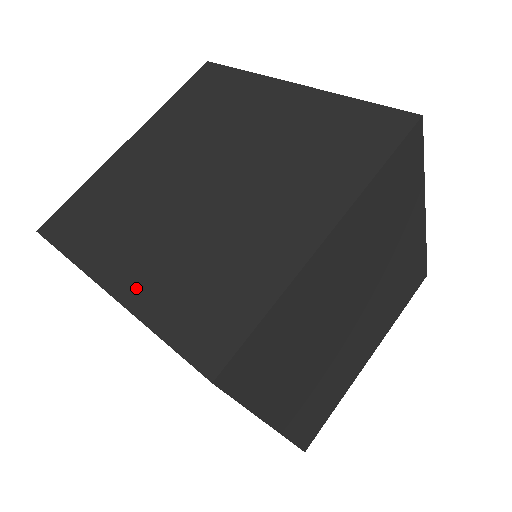
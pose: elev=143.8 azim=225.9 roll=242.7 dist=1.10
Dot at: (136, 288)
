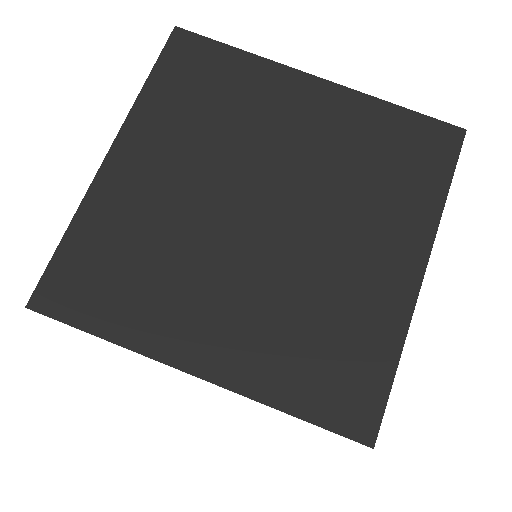
Dot at: occluded
